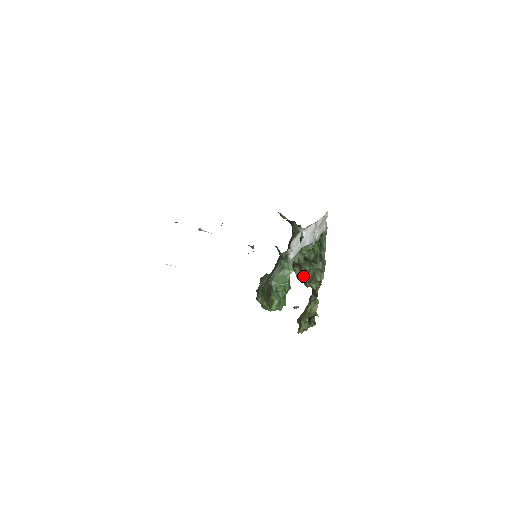
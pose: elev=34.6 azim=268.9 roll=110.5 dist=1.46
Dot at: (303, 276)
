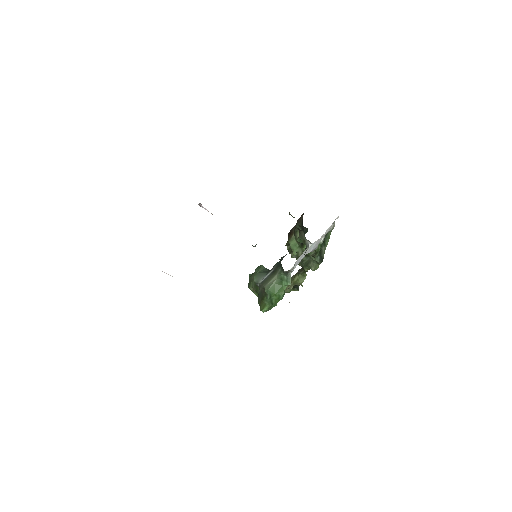
Dot at: occluded
